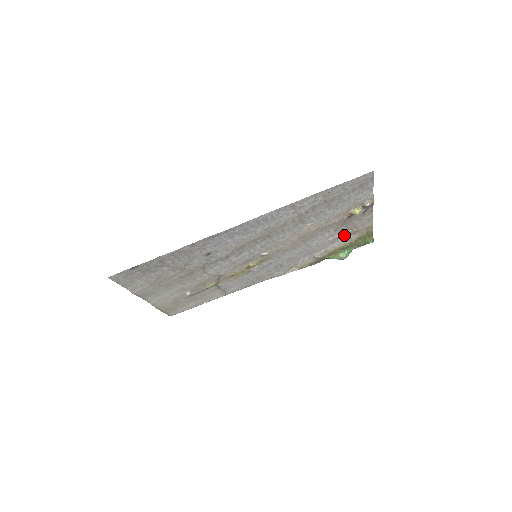
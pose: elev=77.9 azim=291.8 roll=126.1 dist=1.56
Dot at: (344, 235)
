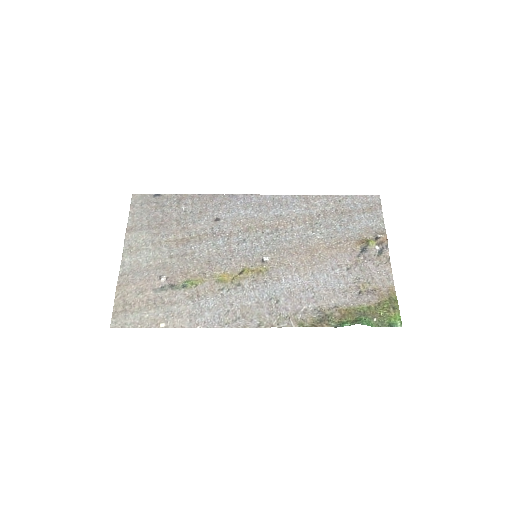
Dot at: (359, 289)
